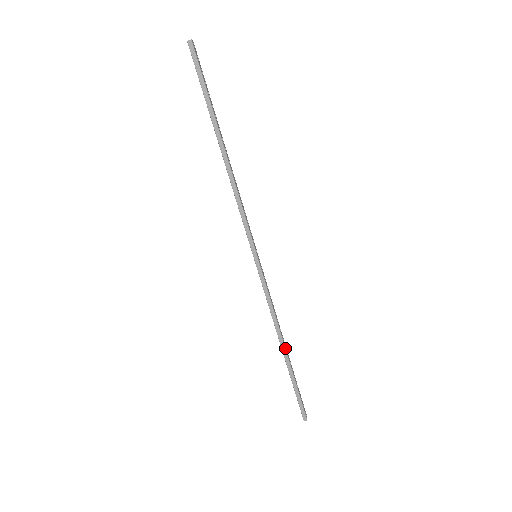
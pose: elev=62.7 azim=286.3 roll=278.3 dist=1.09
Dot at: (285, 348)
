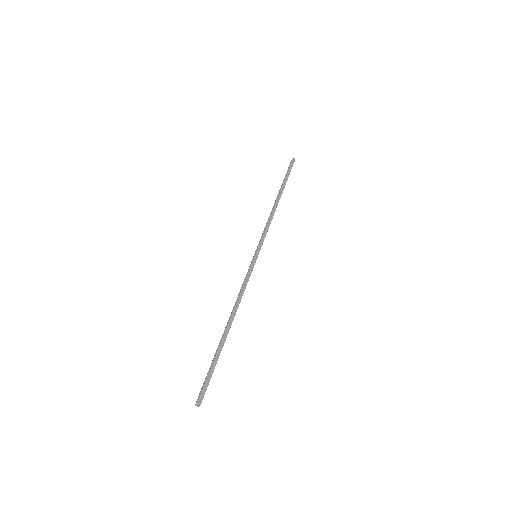
Dot at: occluded
